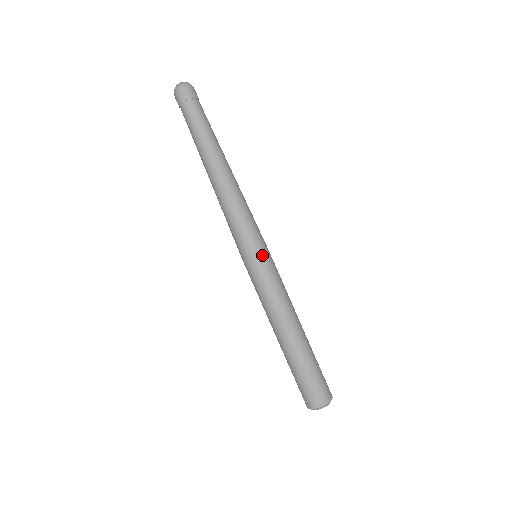
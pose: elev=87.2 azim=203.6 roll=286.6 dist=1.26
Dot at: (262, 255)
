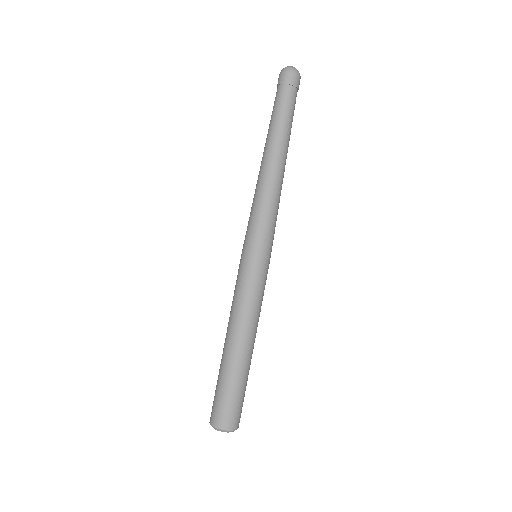
Dot at: occluded
